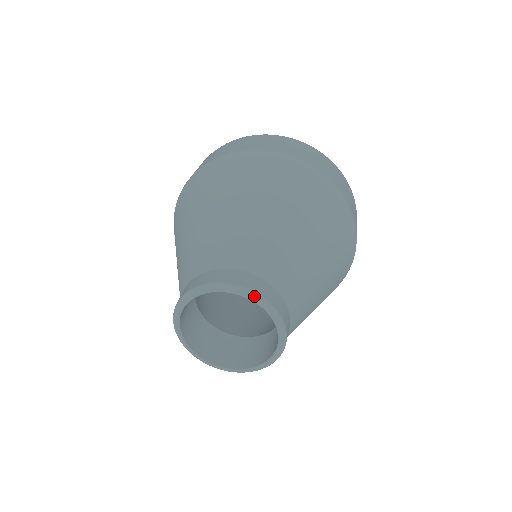
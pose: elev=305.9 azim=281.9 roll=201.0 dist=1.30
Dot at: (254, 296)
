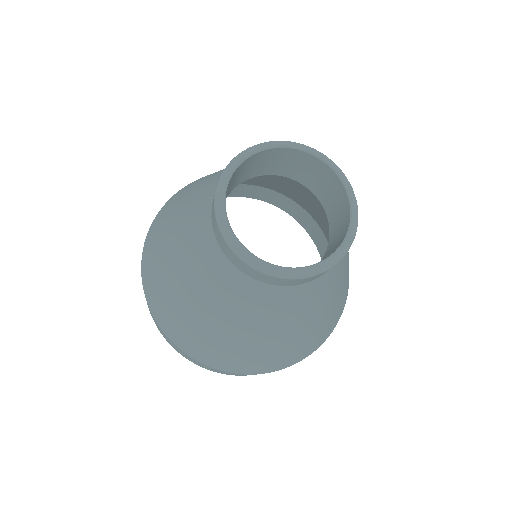
Dot at: (285, 142)
